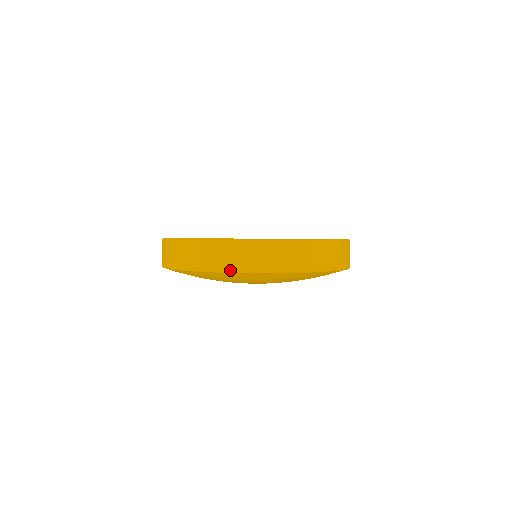
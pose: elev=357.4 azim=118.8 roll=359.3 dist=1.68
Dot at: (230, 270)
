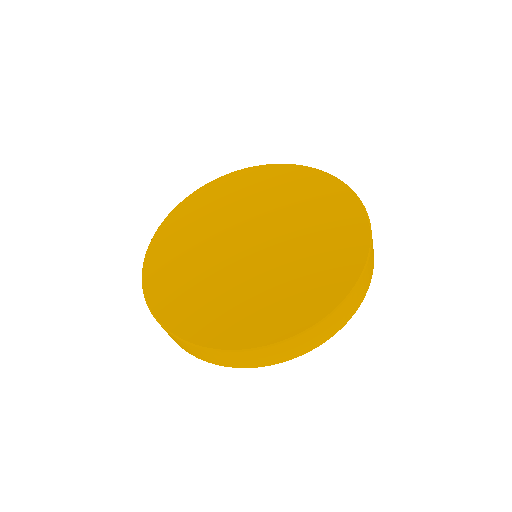
Dot at: (248, 367)
